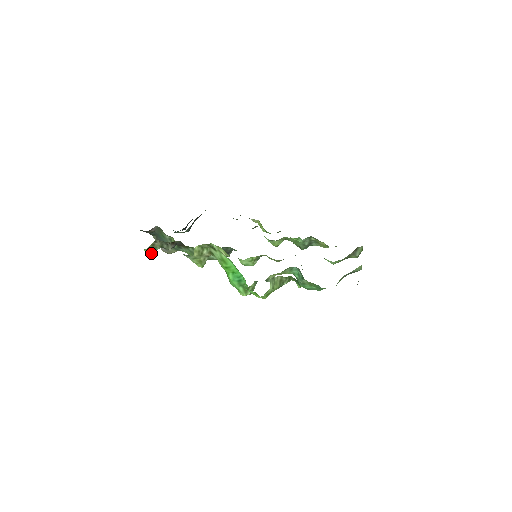
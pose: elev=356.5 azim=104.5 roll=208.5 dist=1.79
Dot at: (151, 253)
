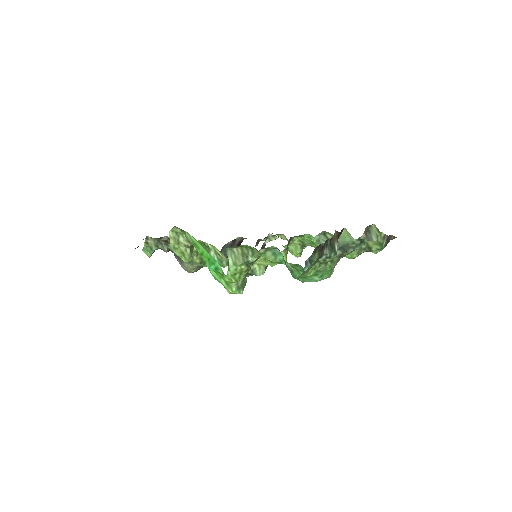
Dot at: (150, 255)
